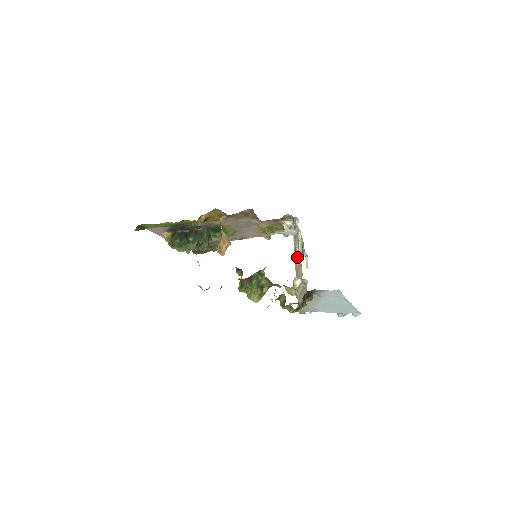
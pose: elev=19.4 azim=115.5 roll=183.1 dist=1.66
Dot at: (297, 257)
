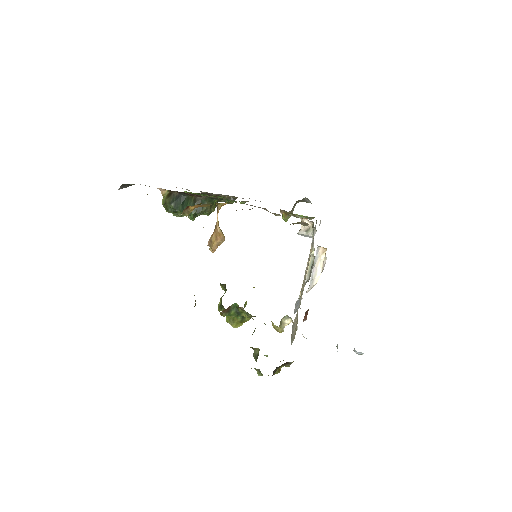
Dot at: occluded
